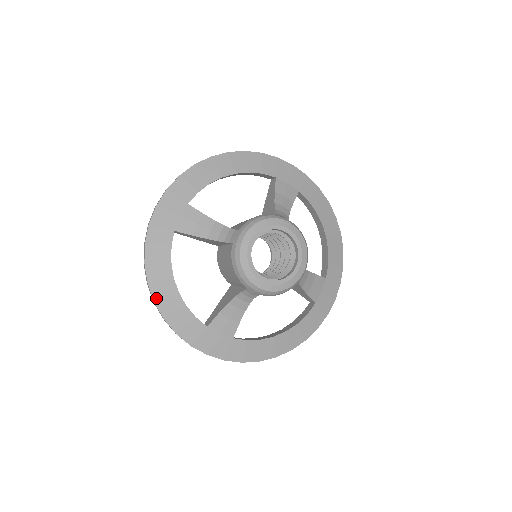
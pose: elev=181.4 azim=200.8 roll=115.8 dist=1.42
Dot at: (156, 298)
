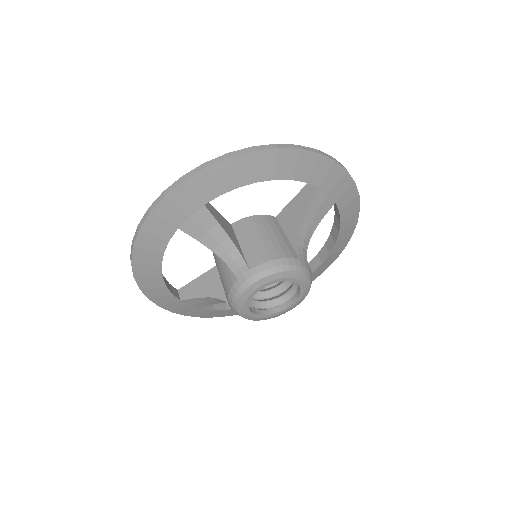
Dot at: (137, 274)
